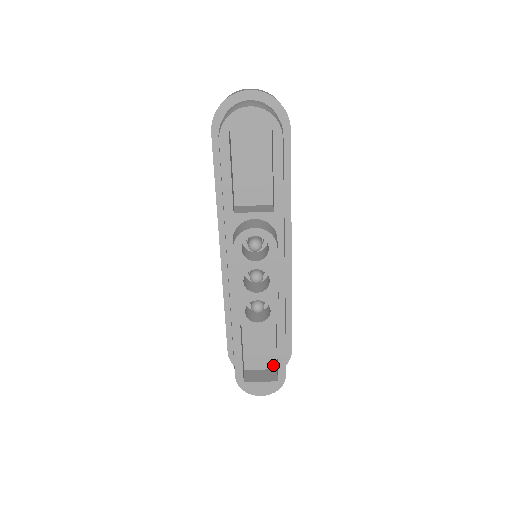
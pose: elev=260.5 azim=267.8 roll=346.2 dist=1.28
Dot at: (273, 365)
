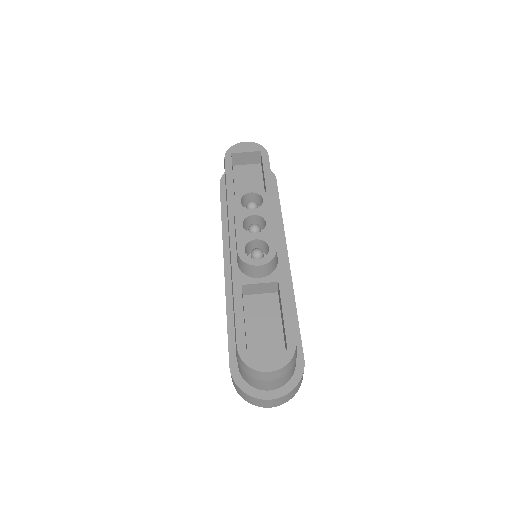
Dot at: occluded
